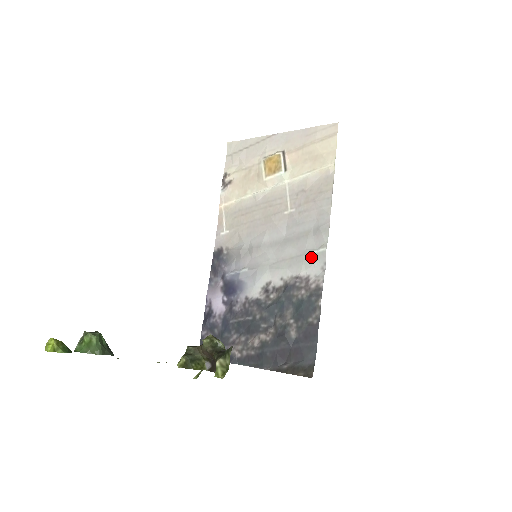
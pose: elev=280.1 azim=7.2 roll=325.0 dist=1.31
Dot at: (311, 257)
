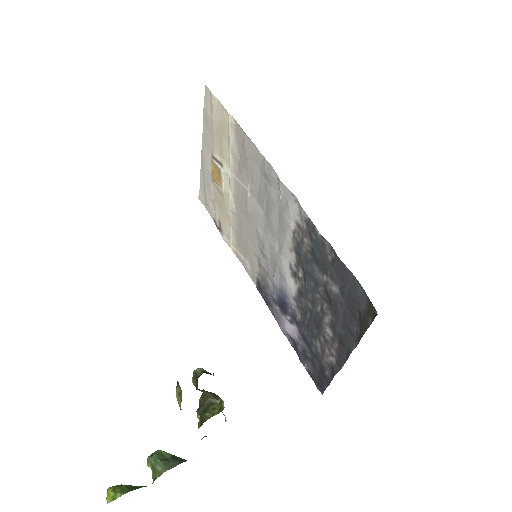
Dot at: (283, 204)
